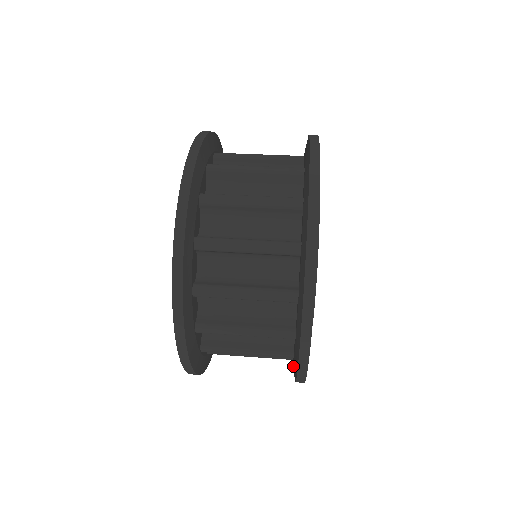
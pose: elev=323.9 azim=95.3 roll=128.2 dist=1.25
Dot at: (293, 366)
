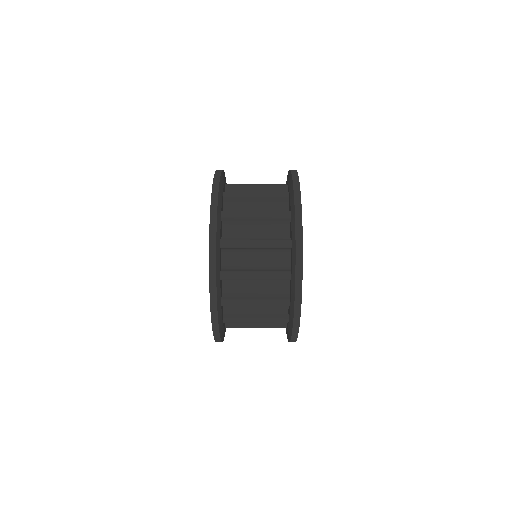
Dot at: occluded
